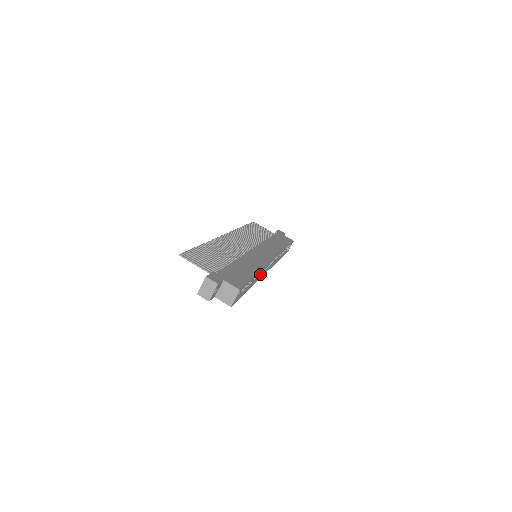
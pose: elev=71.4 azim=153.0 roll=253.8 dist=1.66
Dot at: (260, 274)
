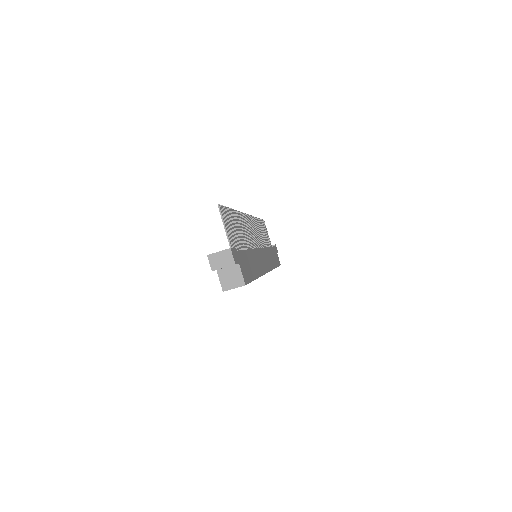
Dot at: occluded
